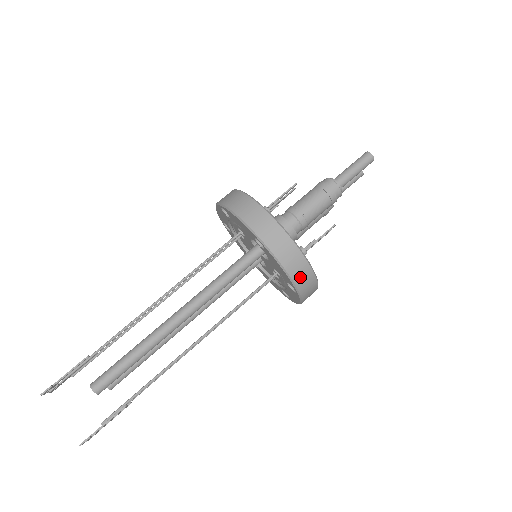
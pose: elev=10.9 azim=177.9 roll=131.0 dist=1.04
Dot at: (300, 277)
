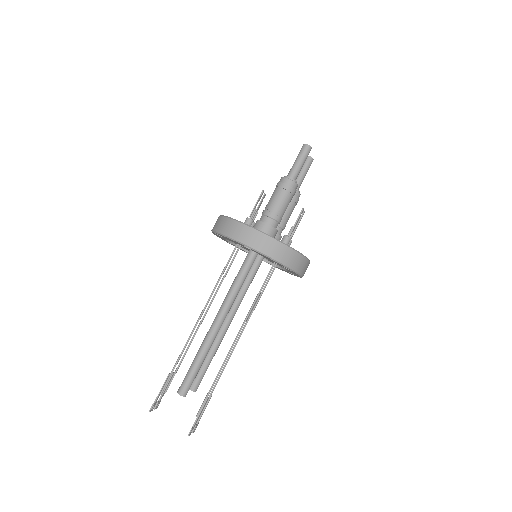
Dot at: (287, 259)
